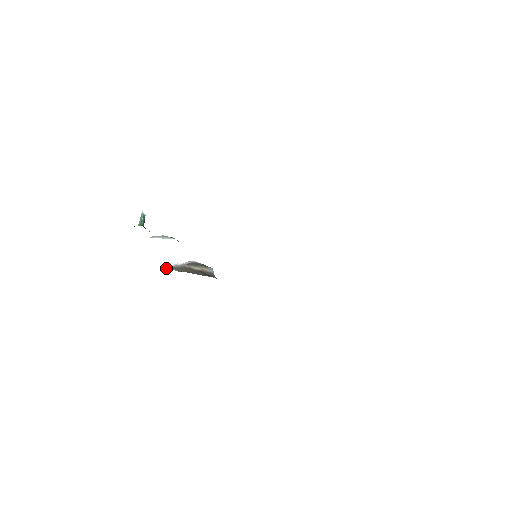
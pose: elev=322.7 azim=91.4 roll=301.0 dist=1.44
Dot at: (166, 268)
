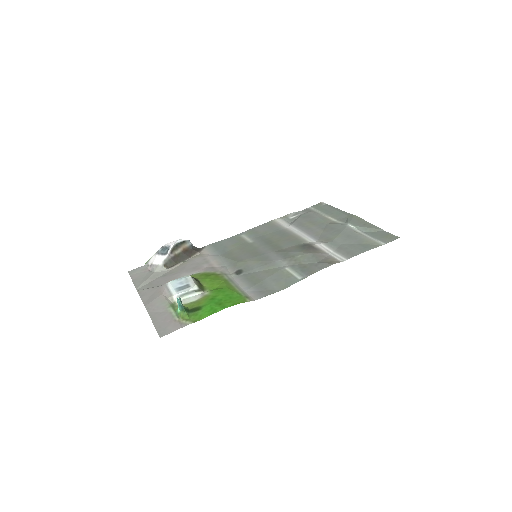
Dot at: (159, 270)
